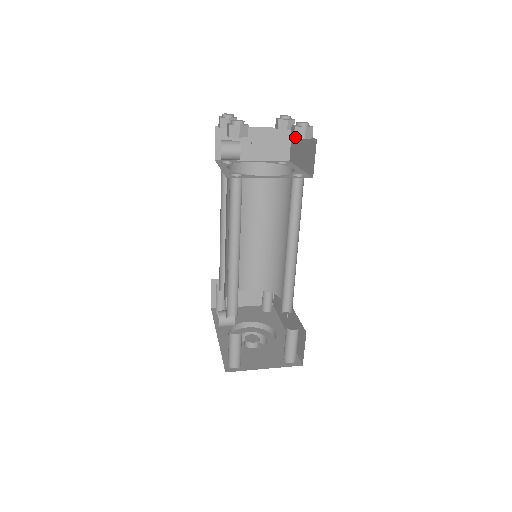
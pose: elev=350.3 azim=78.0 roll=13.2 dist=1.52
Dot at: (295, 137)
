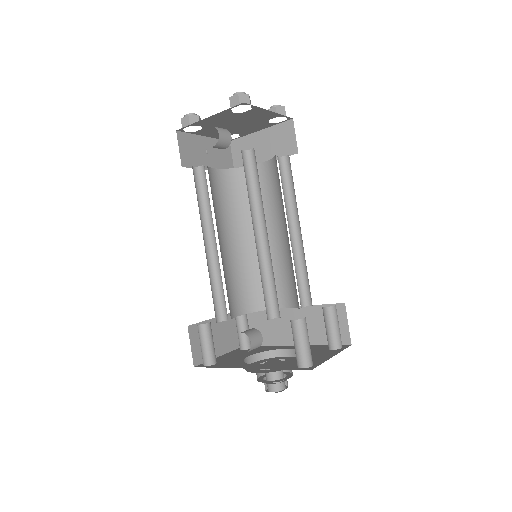
Dot at: (278, 116)
